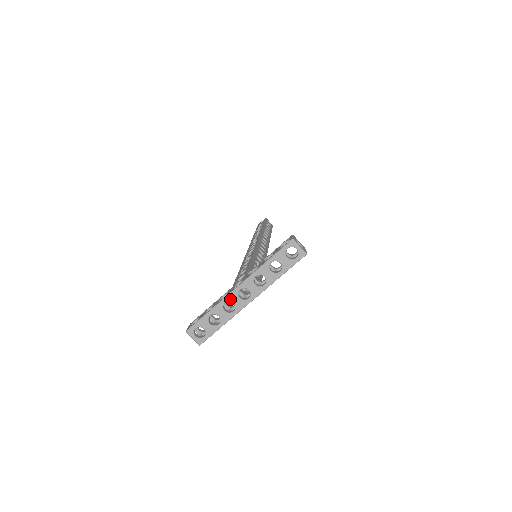
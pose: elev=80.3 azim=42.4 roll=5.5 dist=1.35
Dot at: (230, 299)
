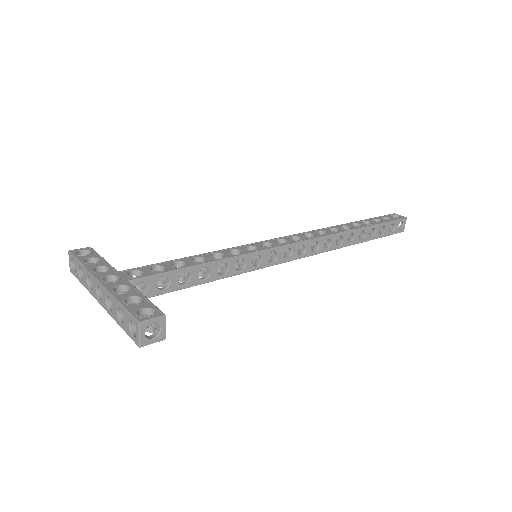
Dot at: (92, 280)
